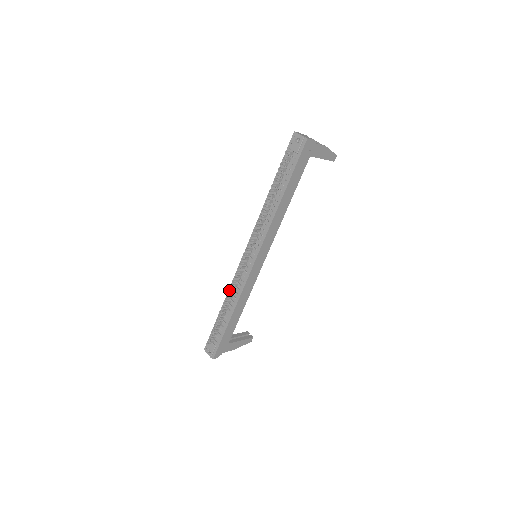
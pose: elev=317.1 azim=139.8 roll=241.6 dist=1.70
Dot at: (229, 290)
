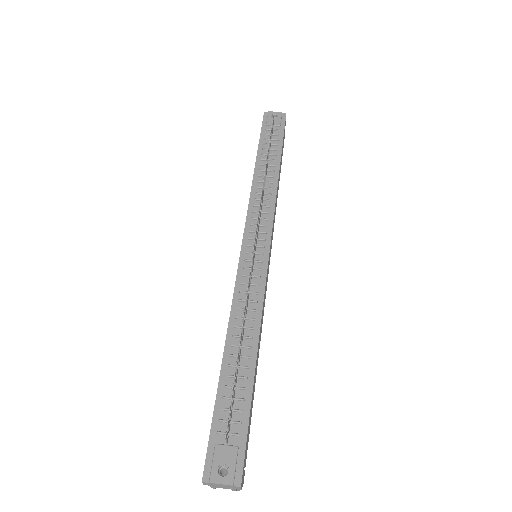
Dot at: (246, 297)
